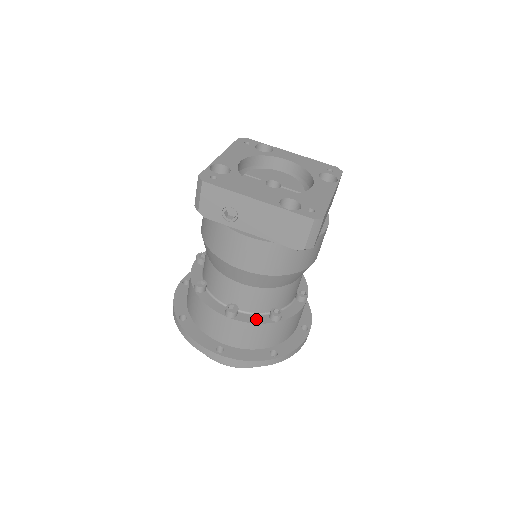
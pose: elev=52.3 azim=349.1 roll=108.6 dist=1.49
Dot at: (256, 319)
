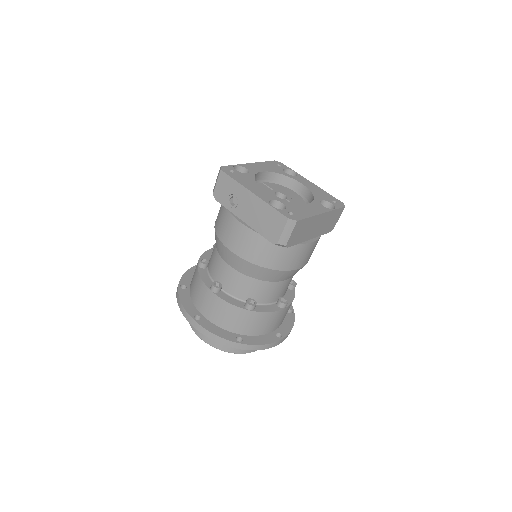
Dot at: (233, 301)
